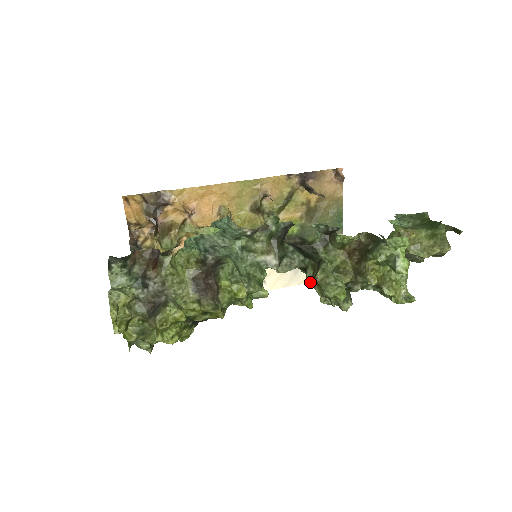
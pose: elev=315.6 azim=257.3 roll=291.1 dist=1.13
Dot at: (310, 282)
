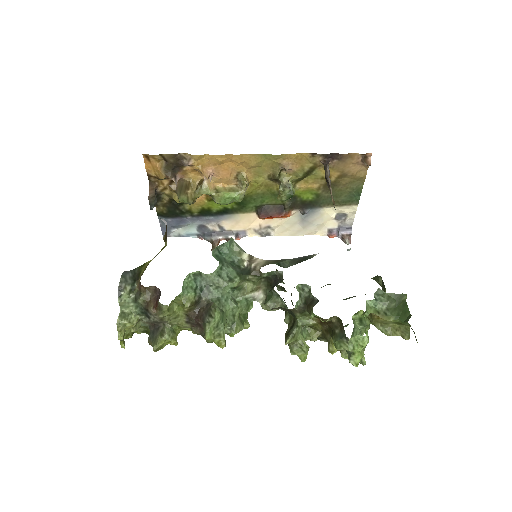
Dot at: (317, 234)
